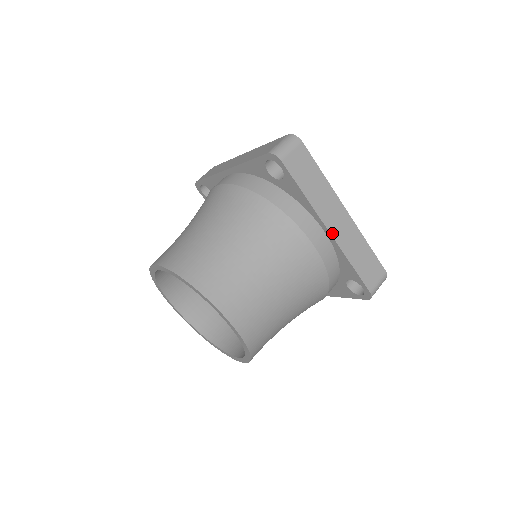
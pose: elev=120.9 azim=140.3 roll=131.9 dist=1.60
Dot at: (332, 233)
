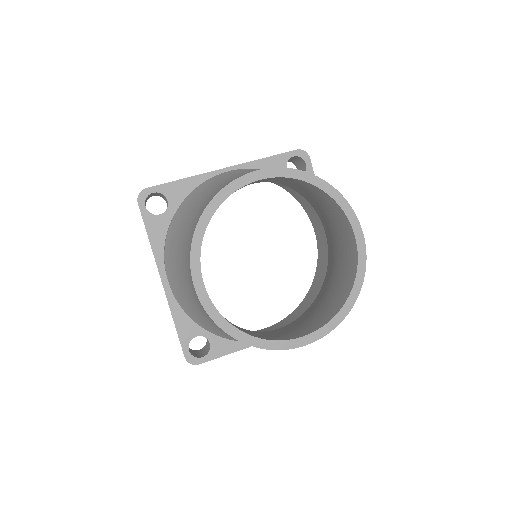
Dot at: occluded
